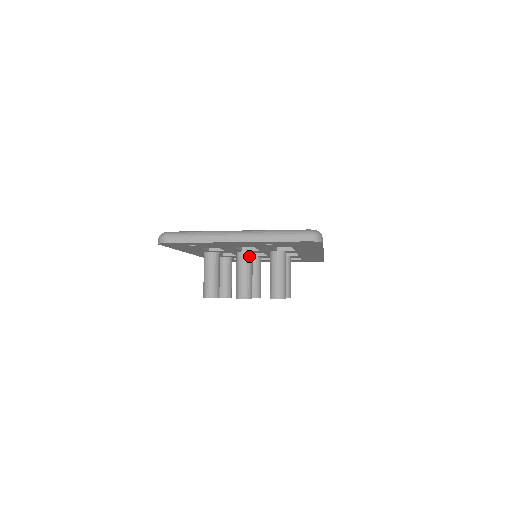
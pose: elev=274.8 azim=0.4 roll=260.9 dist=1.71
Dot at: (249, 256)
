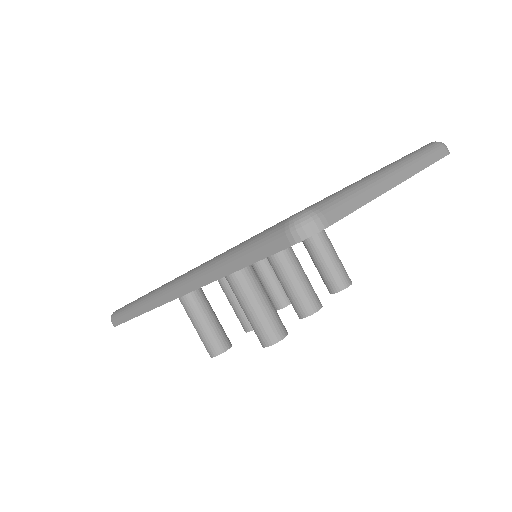
Dot at: occluded
